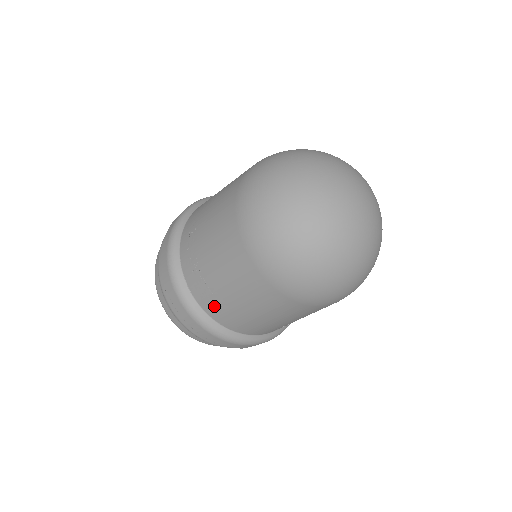
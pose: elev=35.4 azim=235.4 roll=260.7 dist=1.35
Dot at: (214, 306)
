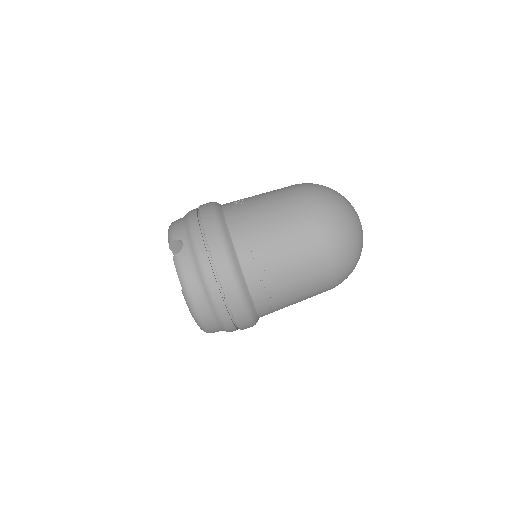
Dot at: (270, 306)
